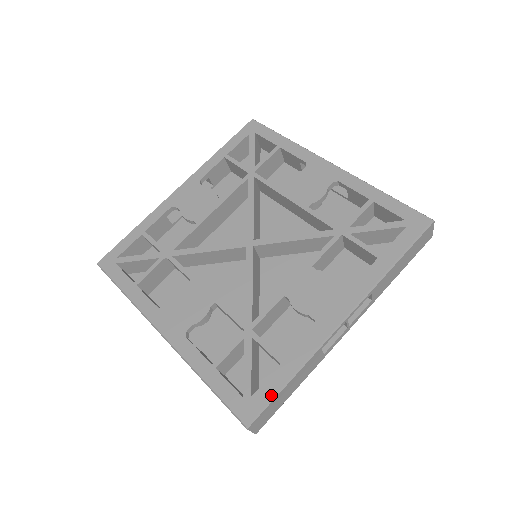
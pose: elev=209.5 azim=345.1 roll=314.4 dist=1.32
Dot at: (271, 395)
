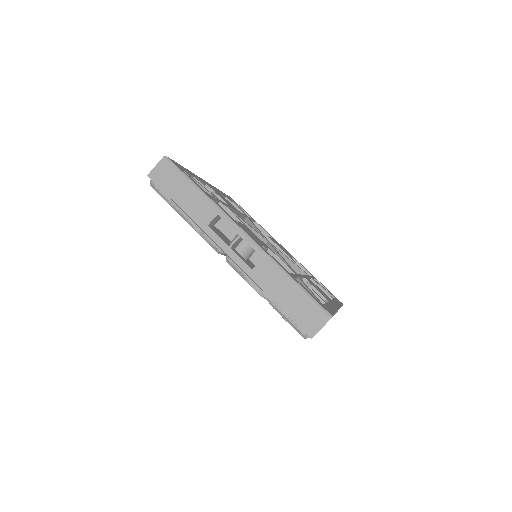
Dot at: (333, 312)
